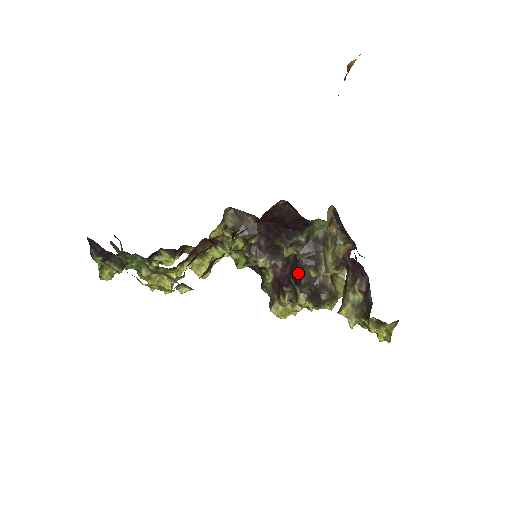
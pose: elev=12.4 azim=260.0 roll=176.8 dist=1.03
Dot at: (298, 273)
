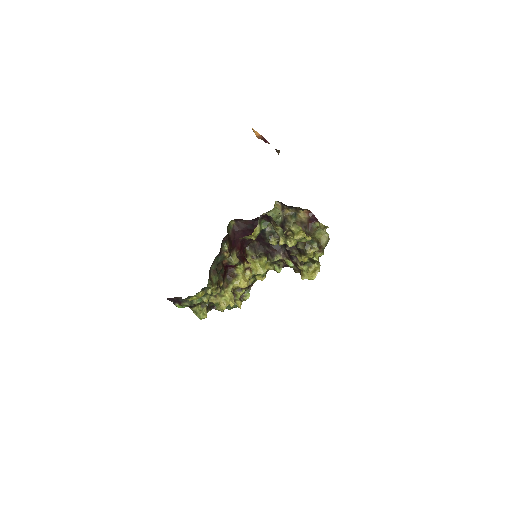
Dot at: occluded
